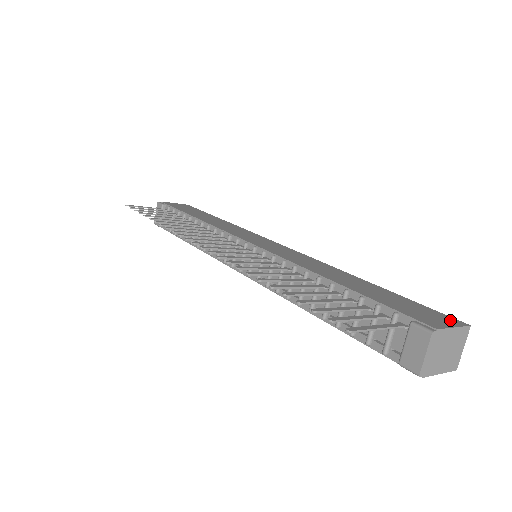
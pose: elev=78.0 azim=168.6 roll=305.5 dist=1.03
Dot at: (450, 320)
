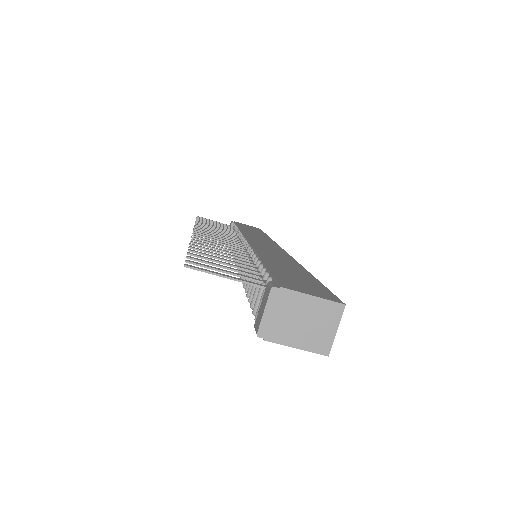
Dot at: (327, 296)
